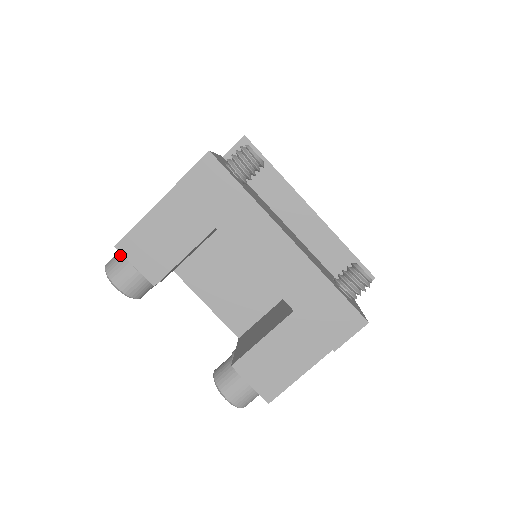
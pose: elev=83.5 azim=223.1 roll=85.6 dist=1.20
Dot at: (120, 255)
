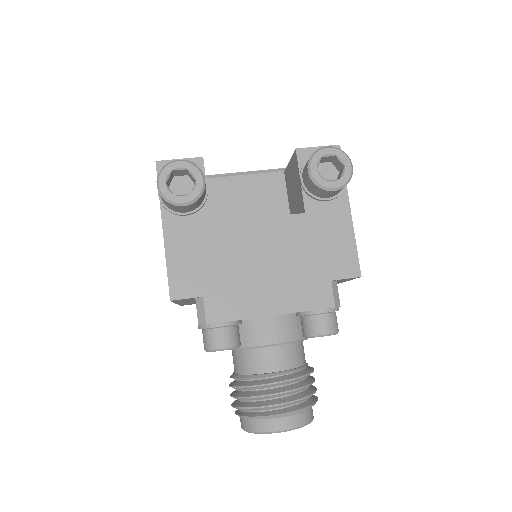
Dot at: occluded
